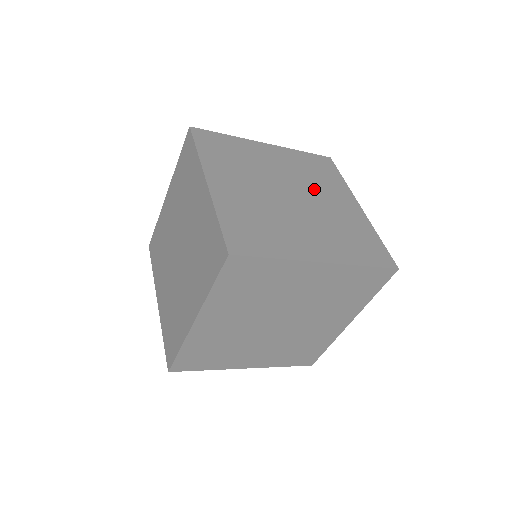
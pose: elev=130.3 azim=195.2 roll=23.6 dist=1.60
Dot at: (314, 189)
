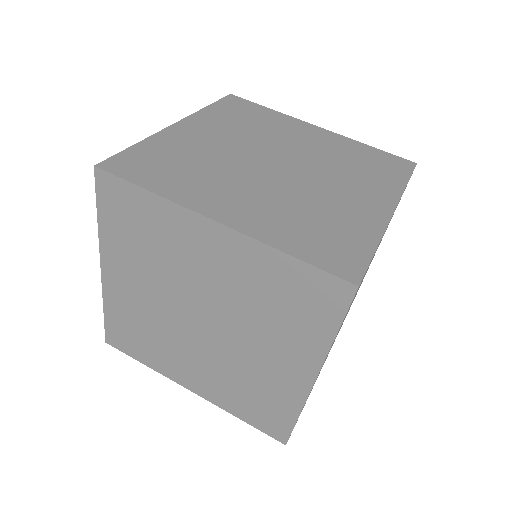
Dot at: (329, 173)
